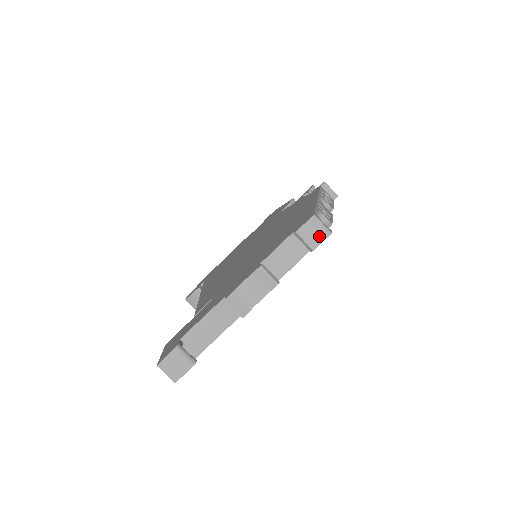
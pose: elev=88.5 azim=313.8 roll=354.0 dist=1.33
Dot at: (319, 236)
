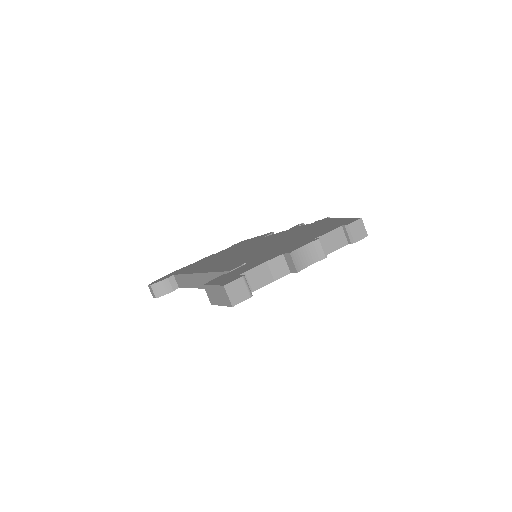
Dot at: (361, 234)
